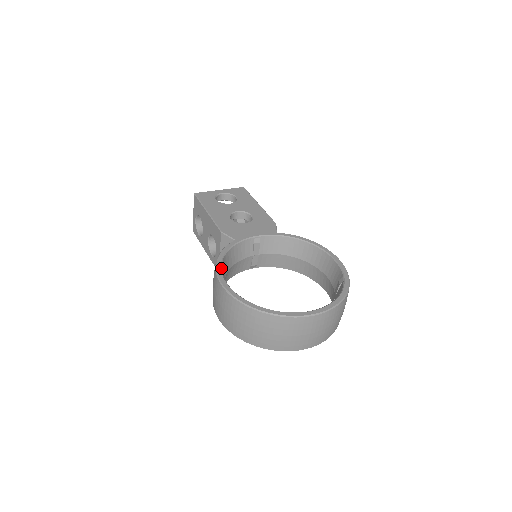
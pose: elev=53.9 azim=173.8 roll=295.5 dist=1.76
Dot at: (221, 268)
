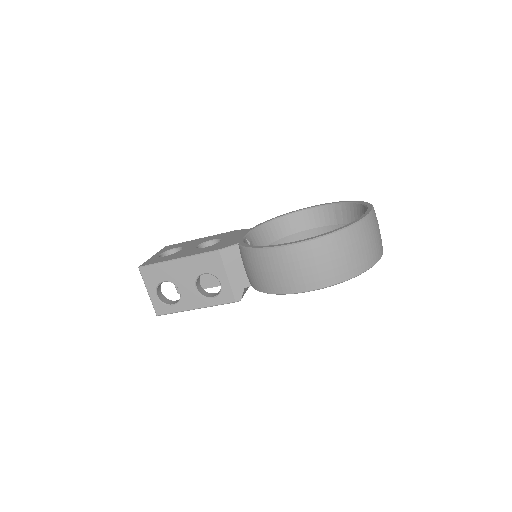
Dot at: (272, 245)
